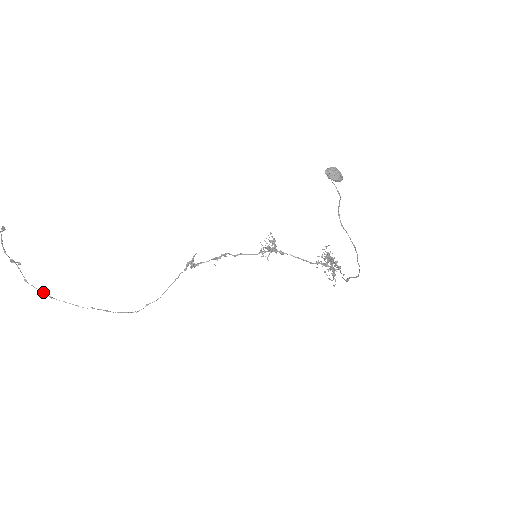
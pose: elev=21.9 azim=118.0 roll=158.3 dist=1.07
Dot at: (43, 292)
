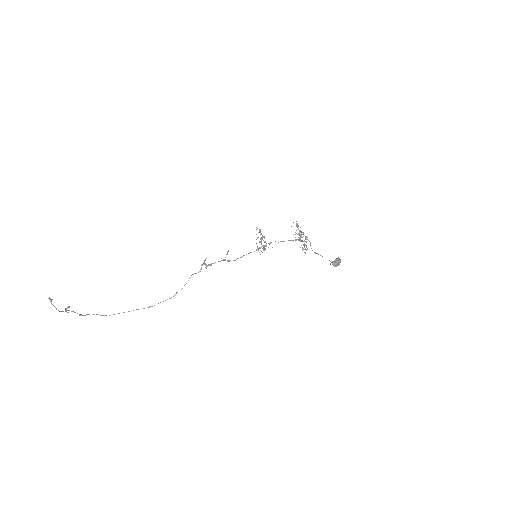
Dot at: occluded
